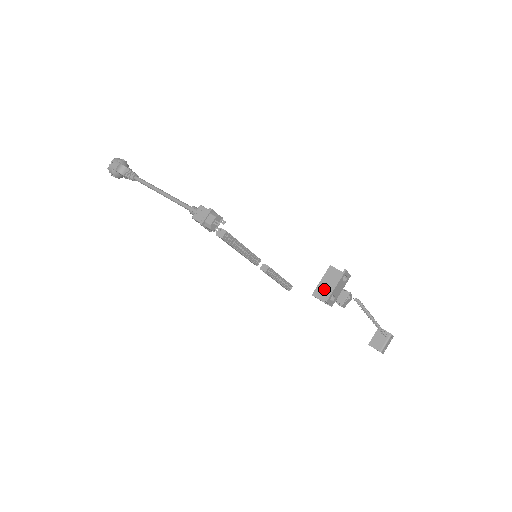
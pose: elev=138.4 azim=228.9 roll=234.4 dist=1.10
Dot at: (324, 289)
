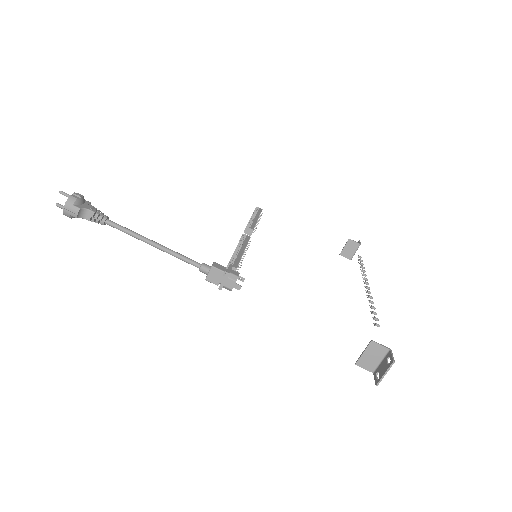
Dot at: (367, 360)
